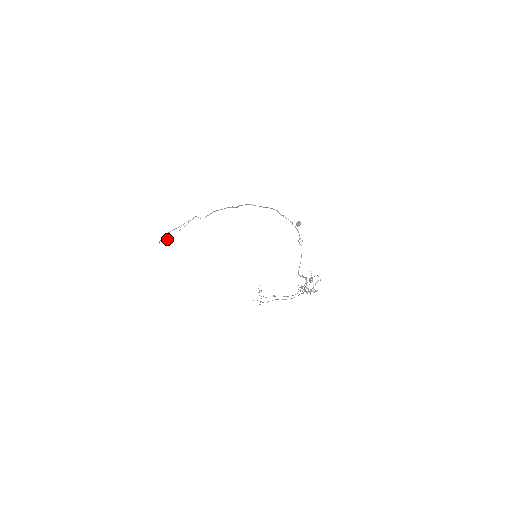
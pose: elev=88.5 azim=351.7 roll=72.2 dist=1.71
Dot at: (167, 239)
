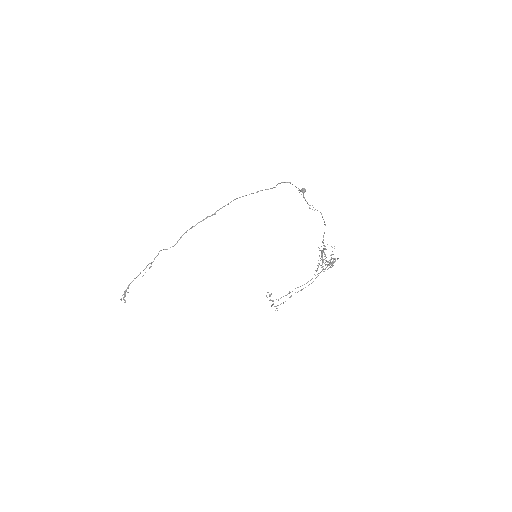
Dot at: occluded
